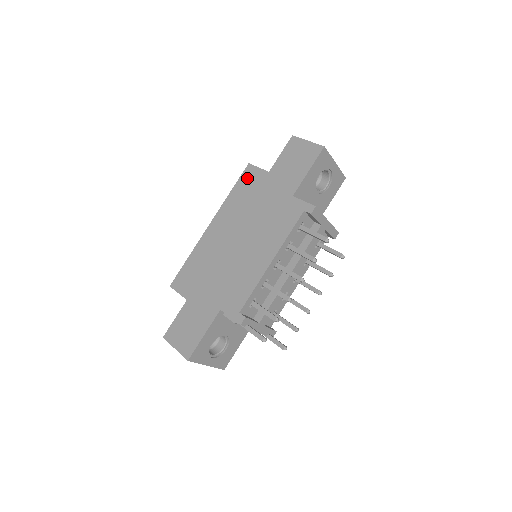
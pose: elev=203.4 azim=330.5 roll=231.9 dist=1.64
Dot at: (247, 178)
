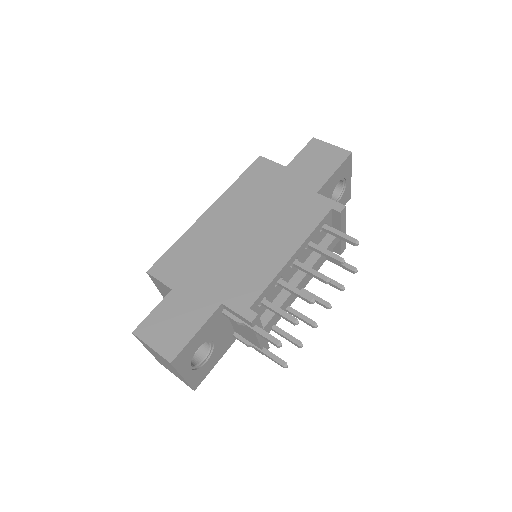
Dot at: (258, 169)
